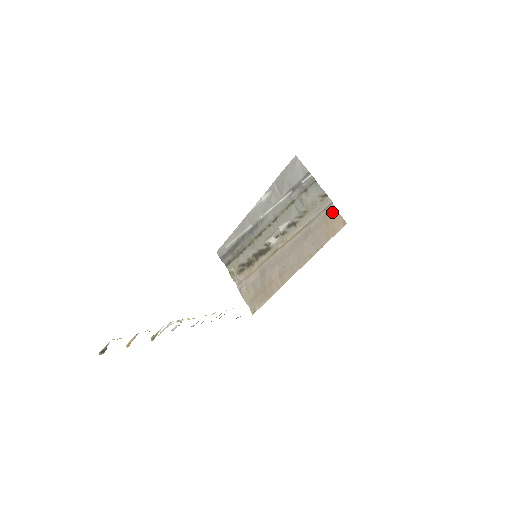
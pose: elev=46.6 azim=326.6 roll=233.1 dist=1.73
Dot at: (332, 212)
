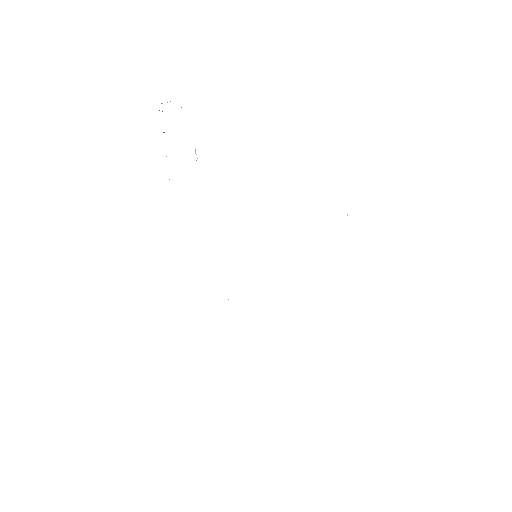
Dot at: occluded
